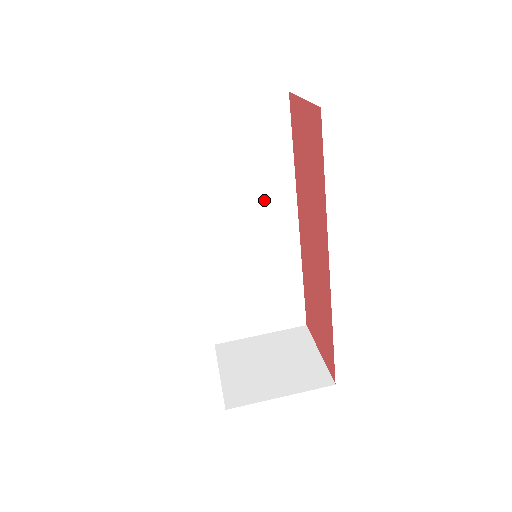
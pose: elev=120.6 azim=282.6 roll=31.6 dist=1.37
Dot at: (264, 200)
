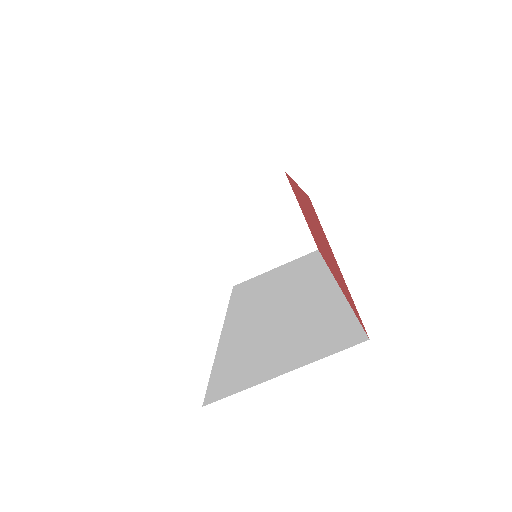
Dot at: occluded
